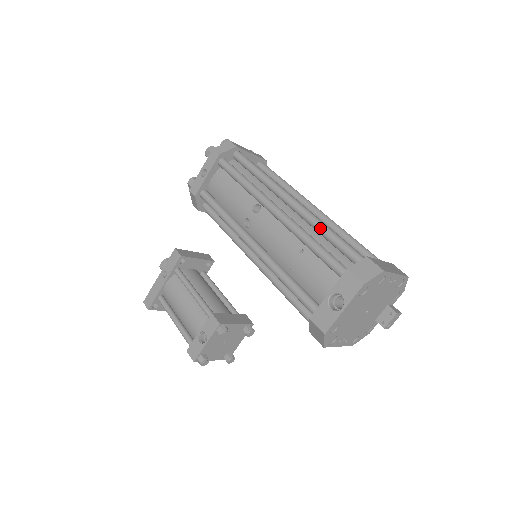
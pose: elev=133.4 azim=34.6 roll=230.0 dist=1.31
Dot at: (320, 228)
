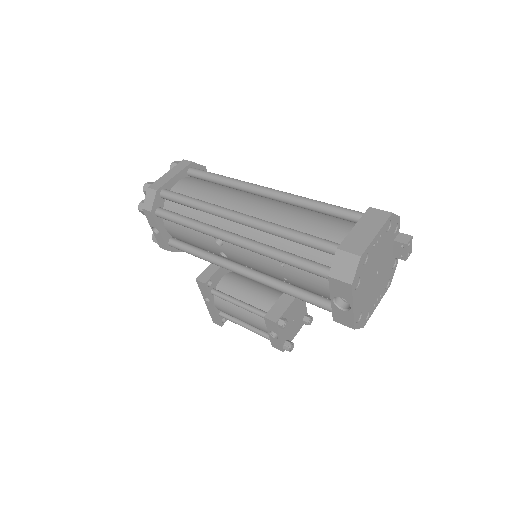
Dot at: (280, 236)
